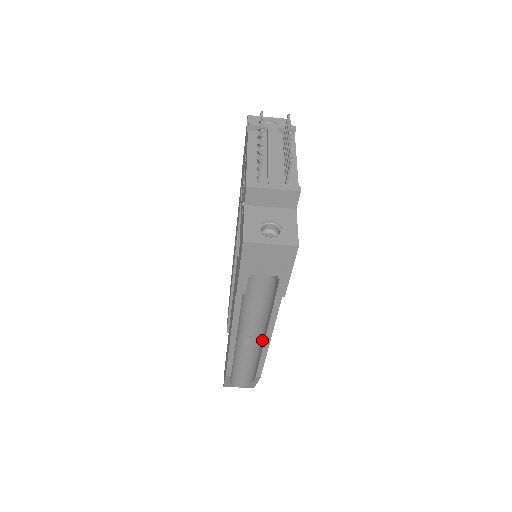
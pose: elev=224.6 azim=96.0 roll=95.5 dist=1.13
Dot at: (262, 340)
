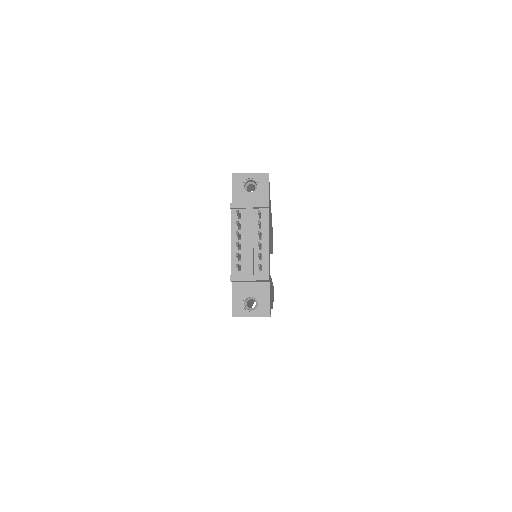
Dot at: occluded
